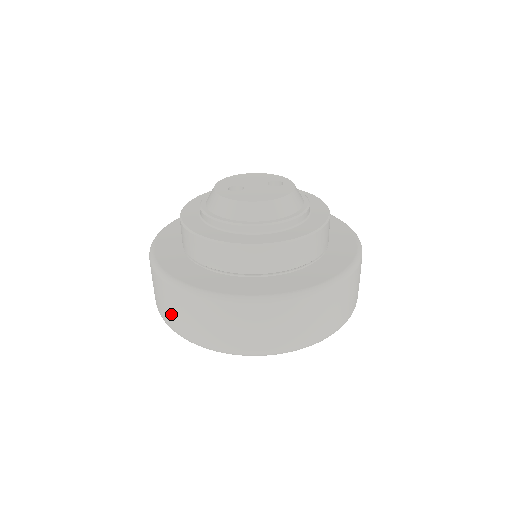
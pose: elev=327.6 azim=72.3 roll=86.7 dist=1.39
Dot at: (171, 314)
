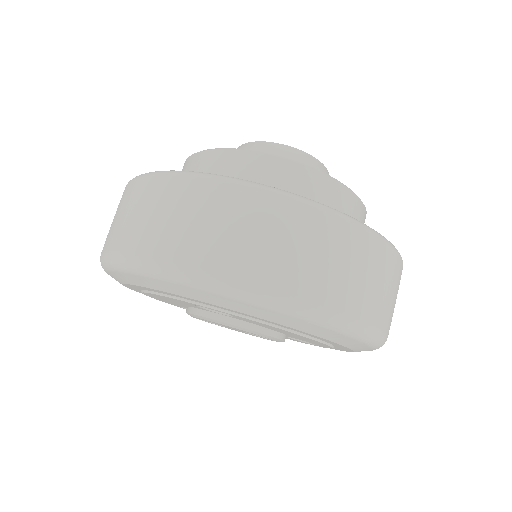
Dot at: (290, 261)
